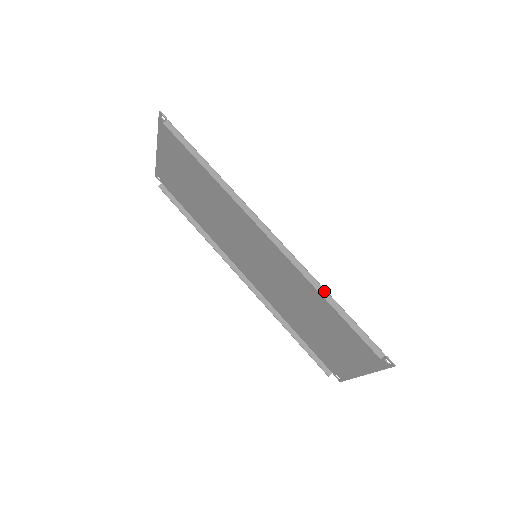
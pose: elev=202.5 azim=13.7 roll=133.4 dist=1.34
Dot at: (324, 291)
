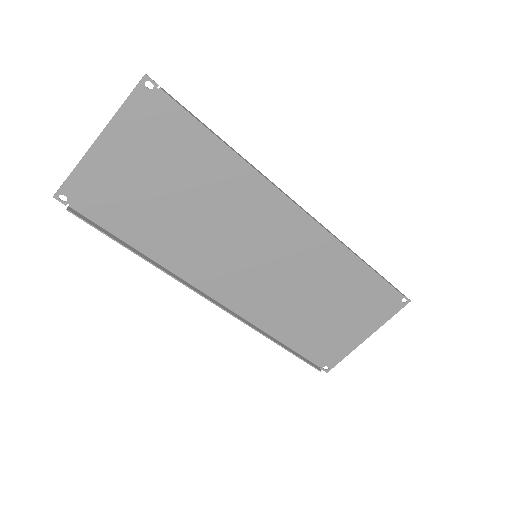
Dot at: (356, 254)
